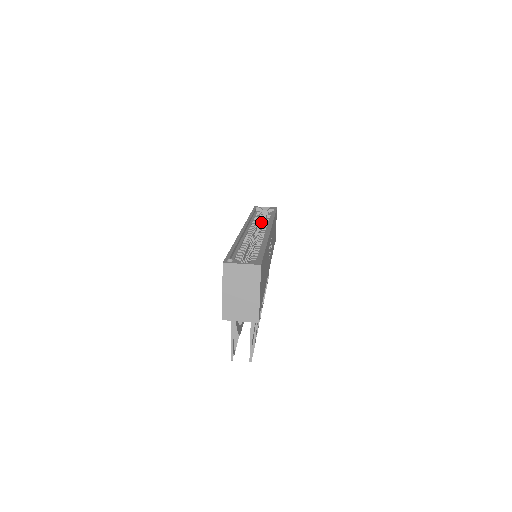
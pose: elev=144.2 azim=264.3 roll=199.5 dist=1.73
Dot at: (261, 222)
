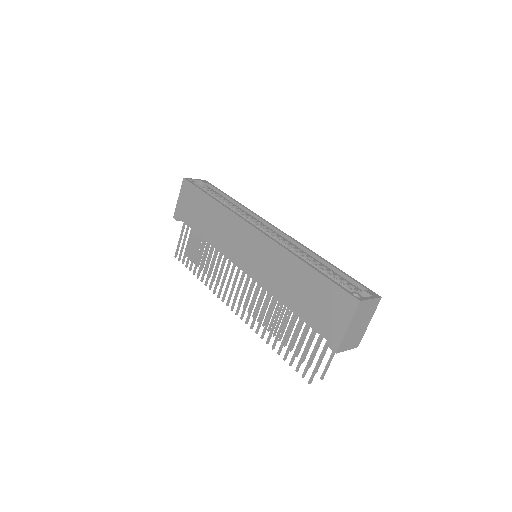
Dot at: occluded
